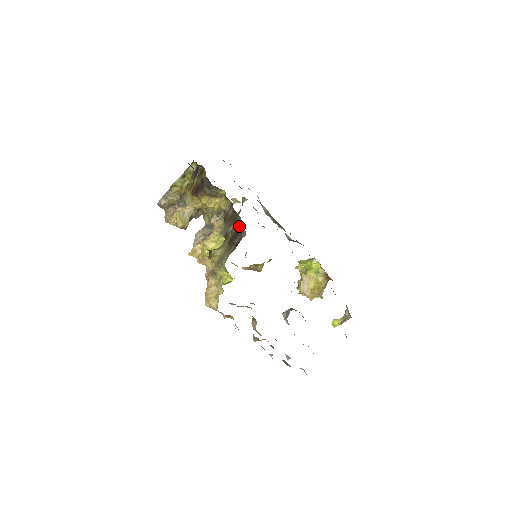
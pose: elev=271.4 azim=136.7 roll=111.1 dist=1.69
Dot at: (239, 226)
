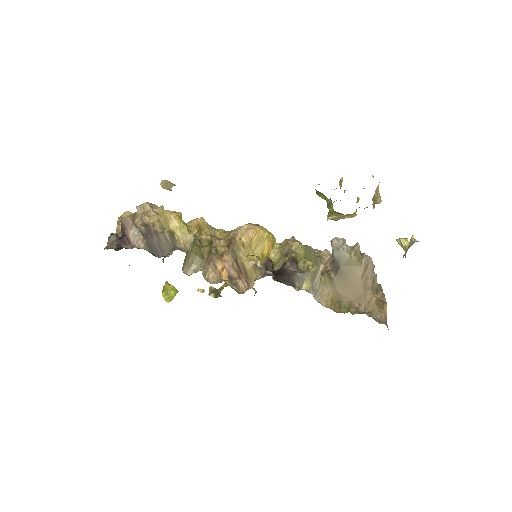
Dot at: occluded
